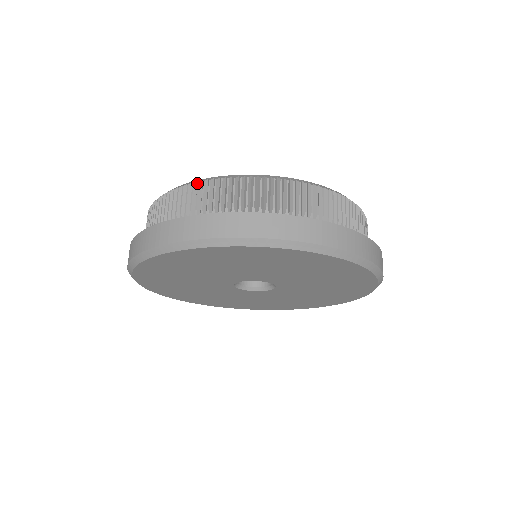
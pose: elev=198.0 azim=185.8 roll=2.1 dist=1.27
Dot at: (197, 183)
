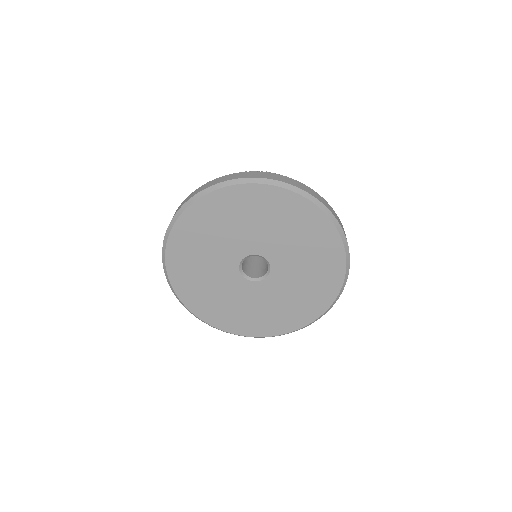
Dot at: occluded
